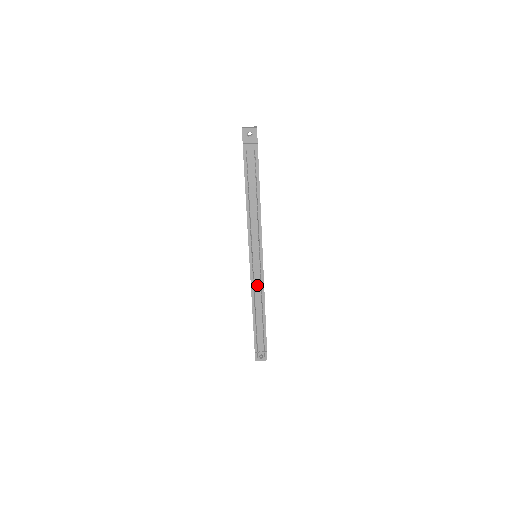
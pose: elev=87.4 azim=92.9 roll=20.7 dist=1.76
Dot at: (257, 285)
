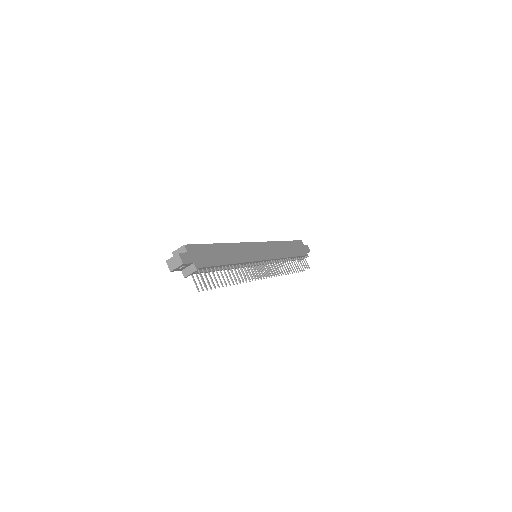
Dot at: occluded
